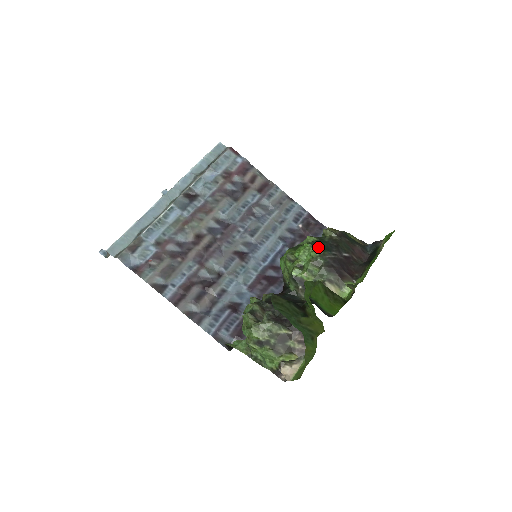
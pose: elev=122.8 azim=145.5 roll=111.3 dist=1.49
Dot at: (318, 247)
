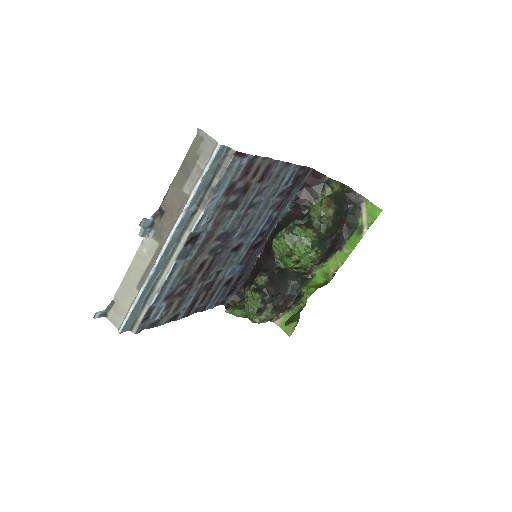
Dot at: (318, 249)
